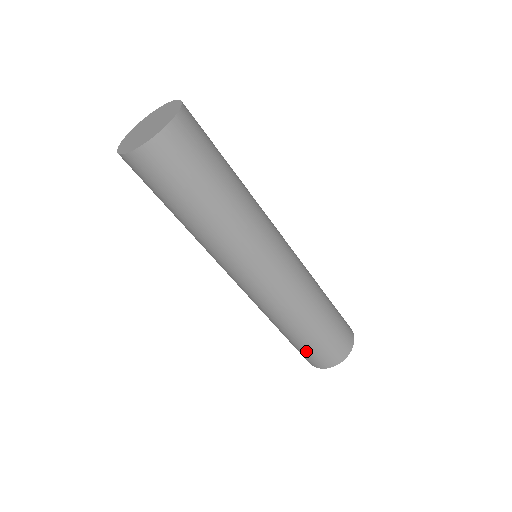
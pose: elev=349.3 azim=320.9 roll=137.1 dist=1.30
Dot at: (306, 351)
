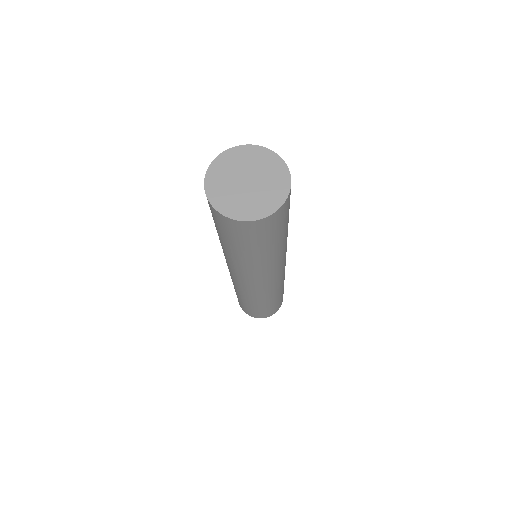
Dot at: (267, 311)
